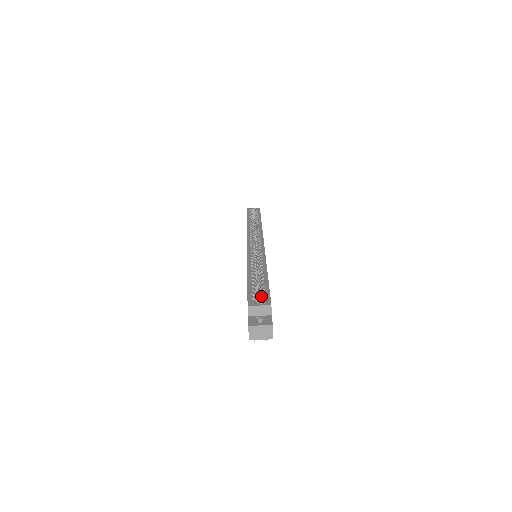
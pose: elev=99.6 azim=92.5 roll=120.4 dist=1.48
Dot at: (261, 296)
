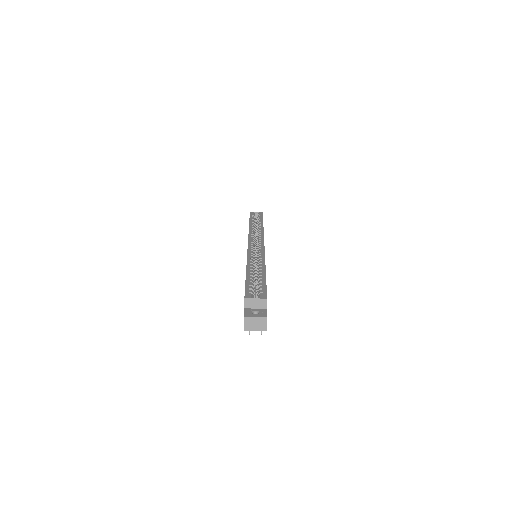
Dot at: (258, 290)
